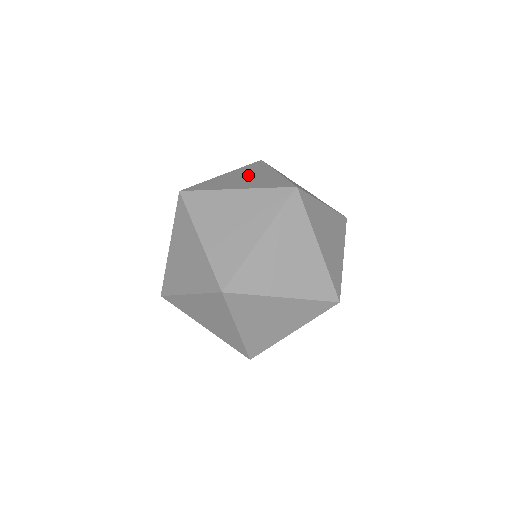
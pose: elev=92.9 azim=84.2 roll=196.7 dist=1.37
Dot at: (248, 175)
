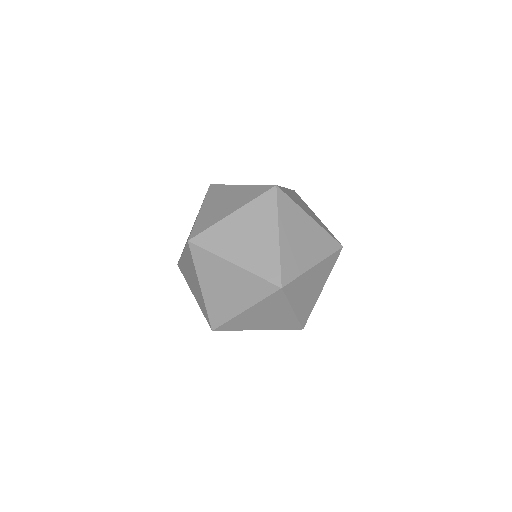
Dot at: (252, 231)
